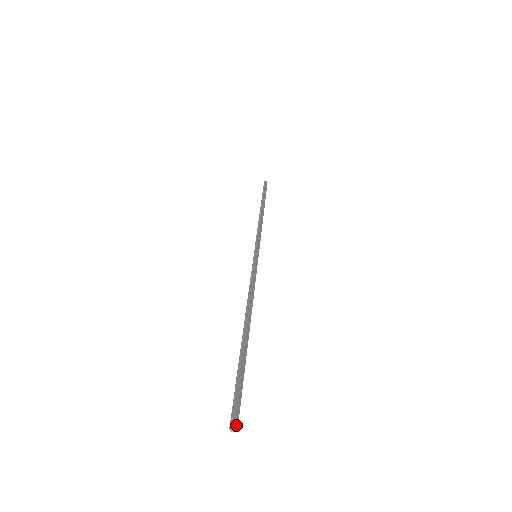
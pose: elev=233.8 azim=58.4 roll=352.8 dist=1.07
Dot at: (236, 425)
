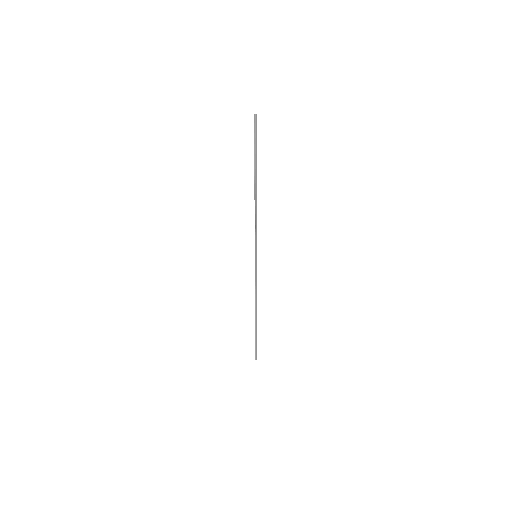
Dot at: occluded
